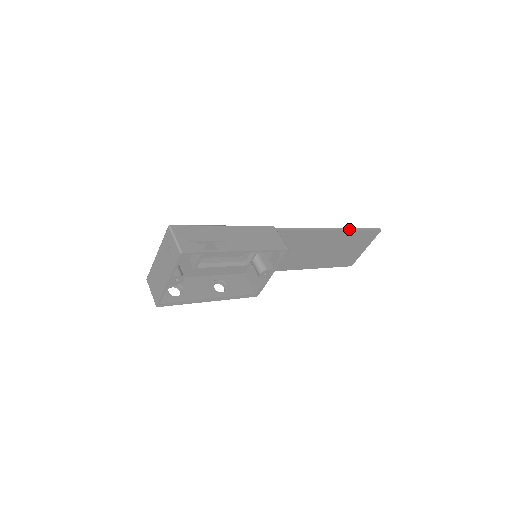
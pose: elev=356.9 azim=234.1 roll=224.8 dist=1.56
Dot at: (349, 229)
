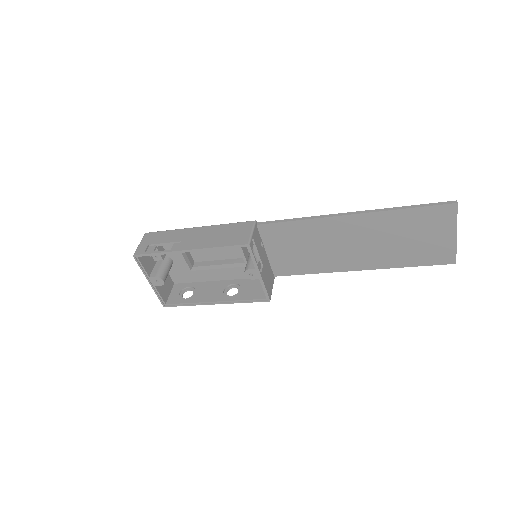
Dot at: (383, 209)
